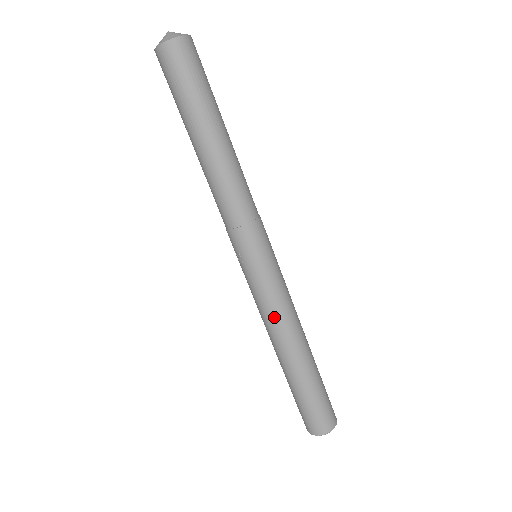
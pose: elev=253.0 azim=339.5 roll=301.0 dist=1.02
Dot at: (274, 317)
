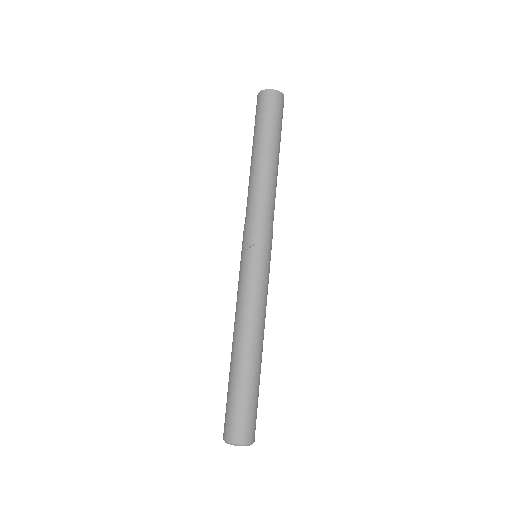
Dot at: (257, 307)
